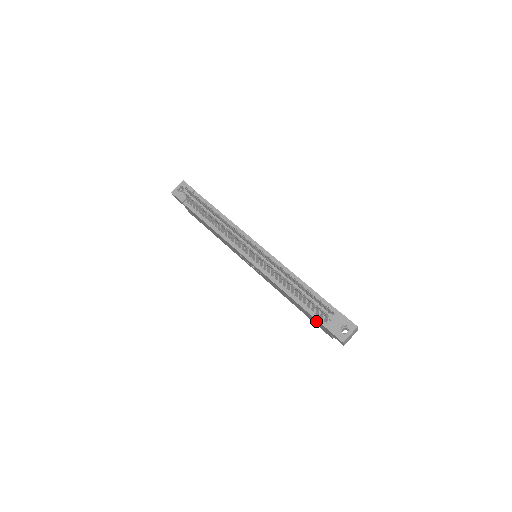
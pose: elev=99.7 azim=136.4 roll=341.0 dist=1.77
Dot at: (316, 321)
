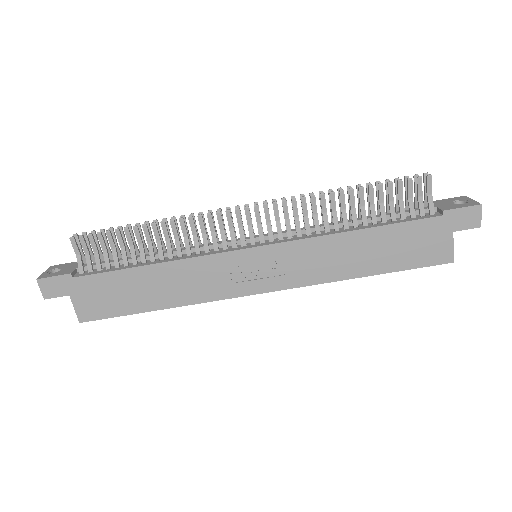
Dot at: (420, 233)
